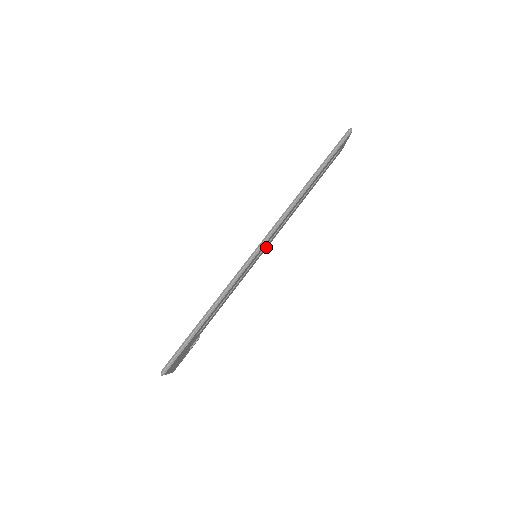
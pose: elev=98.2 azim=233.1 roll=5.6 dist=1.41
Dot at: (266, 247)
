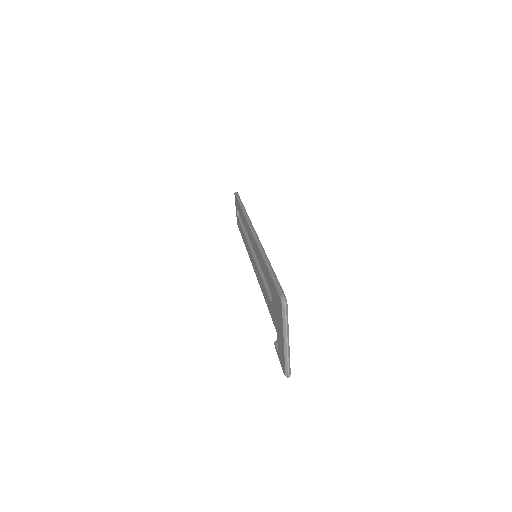
Dot at: occluded
